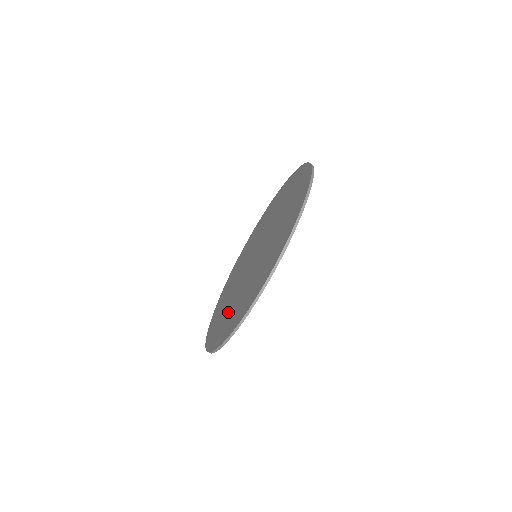
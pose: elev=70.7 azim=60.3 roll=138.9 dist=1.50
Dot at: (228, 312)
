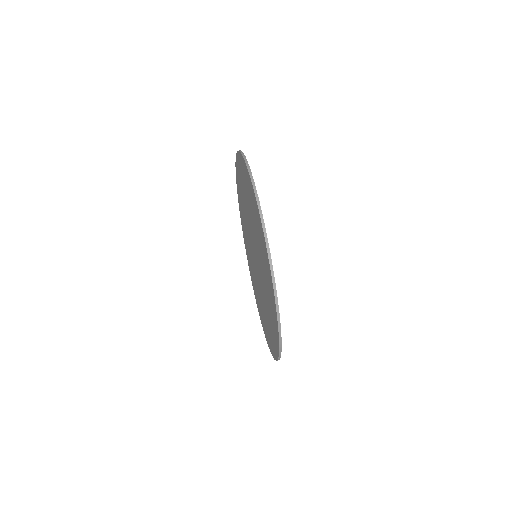
Dot at: (255, 226)
